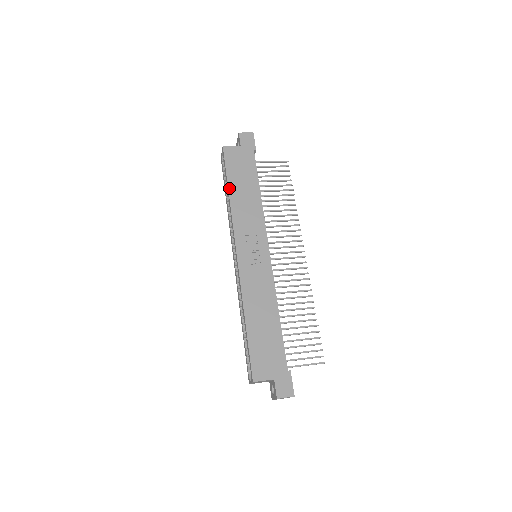
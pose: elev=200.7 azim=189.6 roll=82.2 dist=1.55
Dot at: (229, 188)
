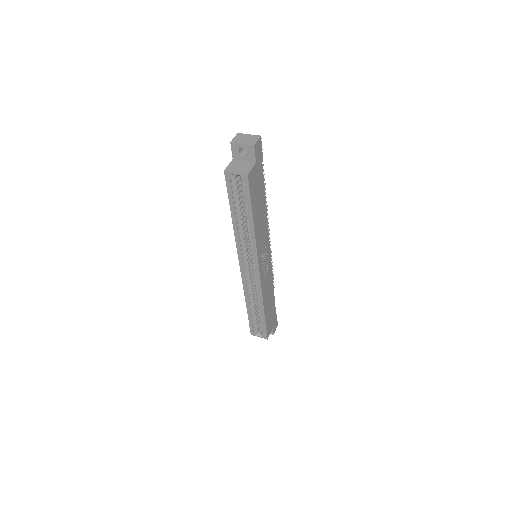
Dot at: (254, 220)
